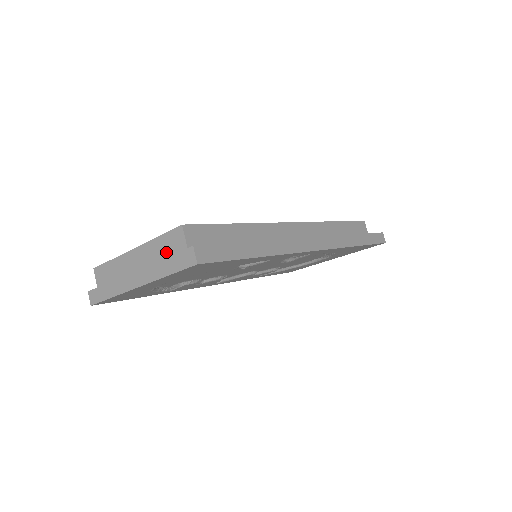
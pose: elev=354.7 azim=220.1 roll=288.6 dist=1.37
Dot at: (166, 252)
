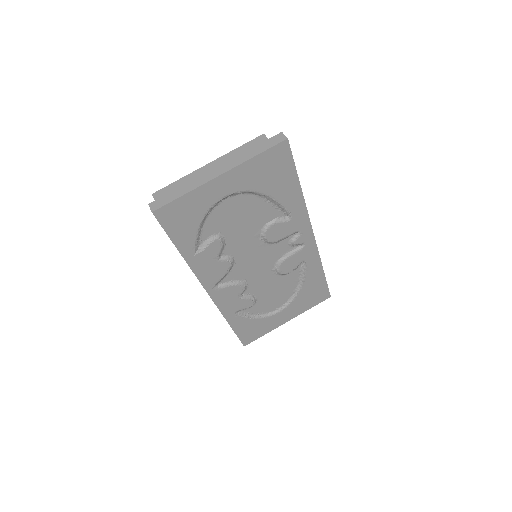
Dot at: occluded
